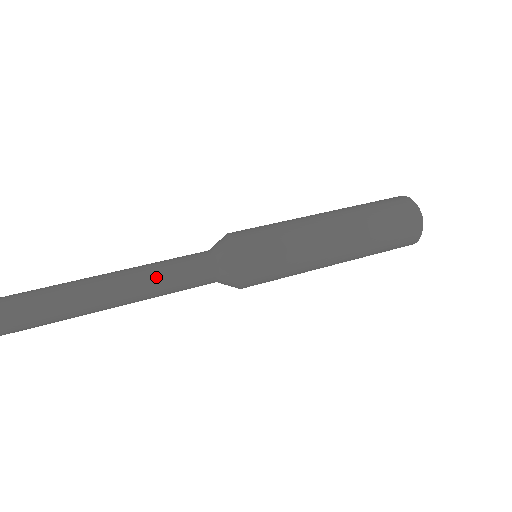
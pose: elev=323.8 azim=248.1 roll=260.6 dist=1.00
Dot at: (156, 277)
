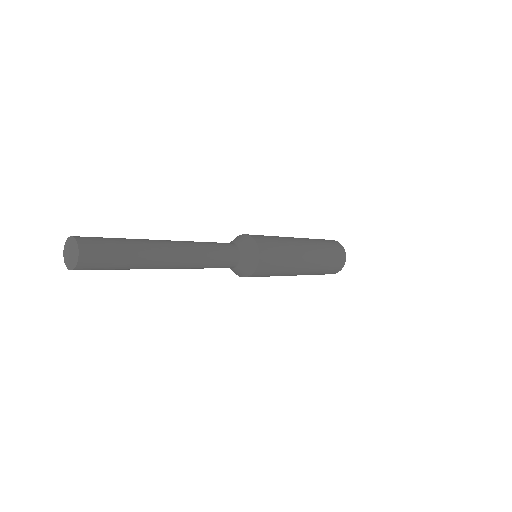
Dot at: (197, 242)
